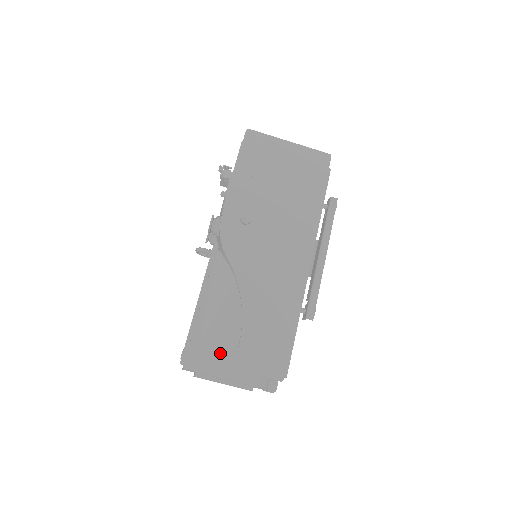
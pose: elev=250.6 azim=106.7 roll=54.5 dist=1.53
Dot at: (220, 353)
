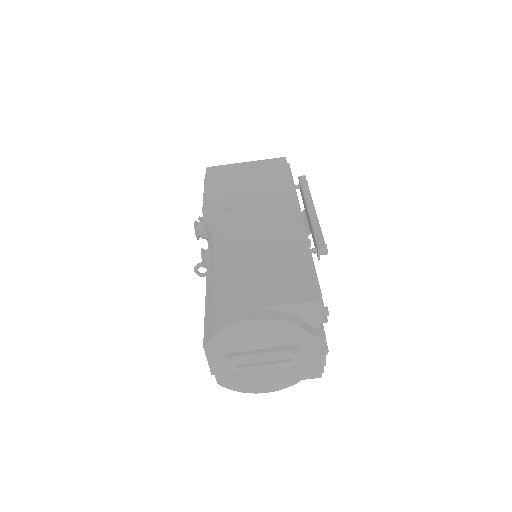
Dot at: (238, 302)
